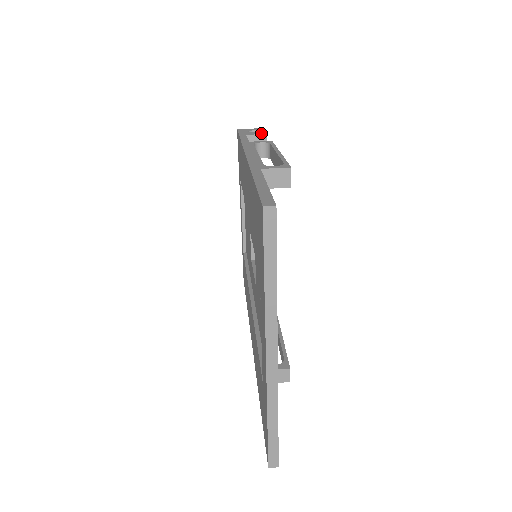
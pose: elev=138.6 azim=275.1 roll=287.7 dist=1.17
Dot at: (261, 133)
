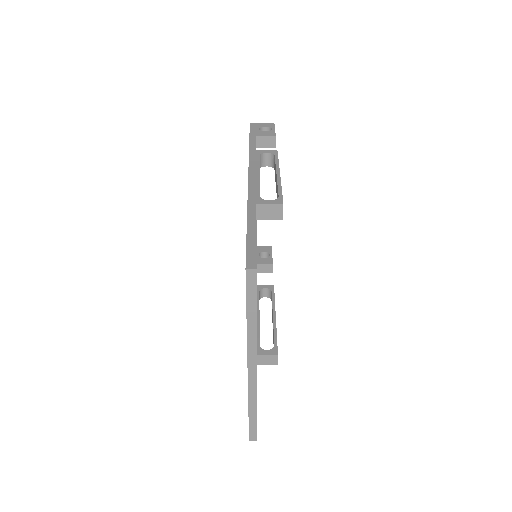
Dot at: (270, 134)
